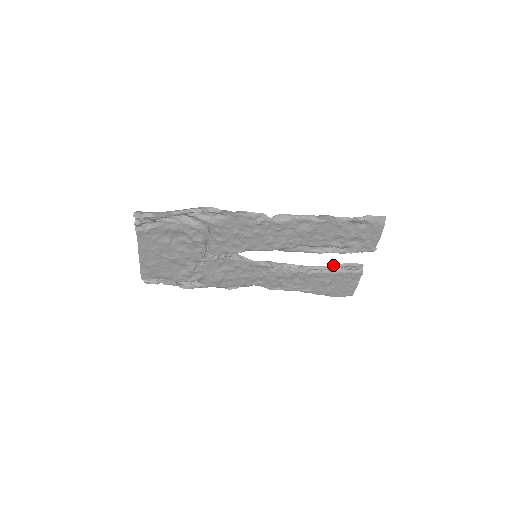
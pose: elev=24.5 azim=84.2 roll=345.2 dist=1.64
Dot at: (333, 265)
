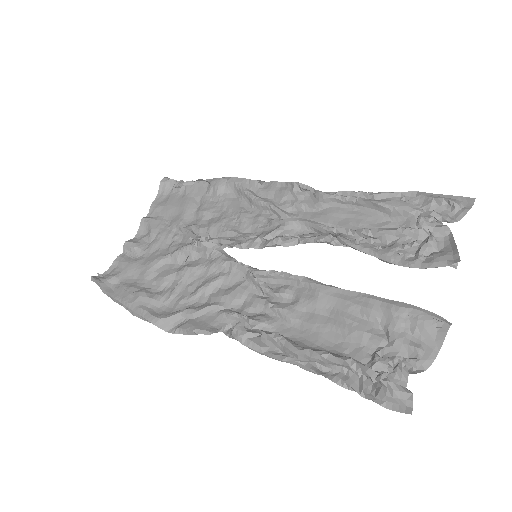
Dot at: occluded
